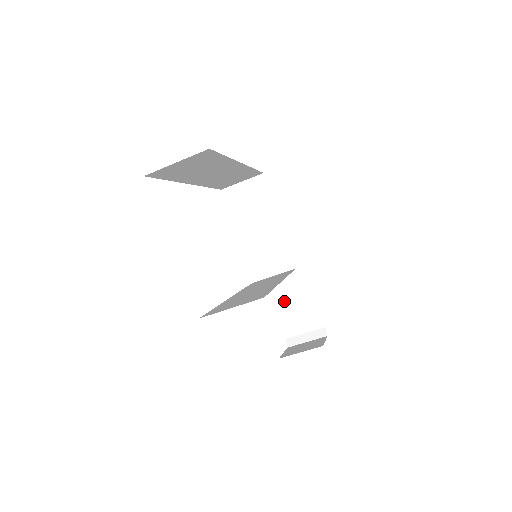
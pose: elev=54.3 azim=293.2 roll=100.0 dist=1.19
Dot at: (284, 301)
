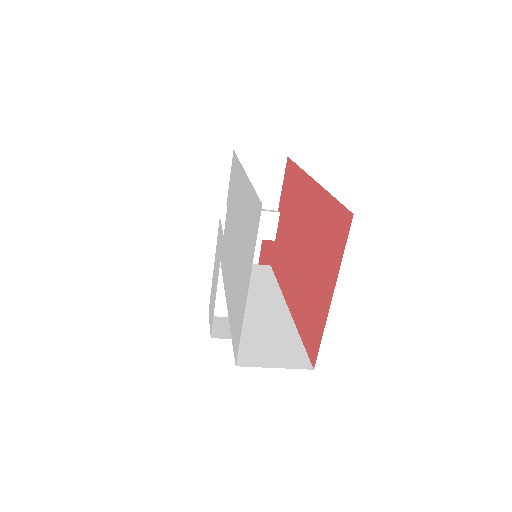
Dot at: occluded
